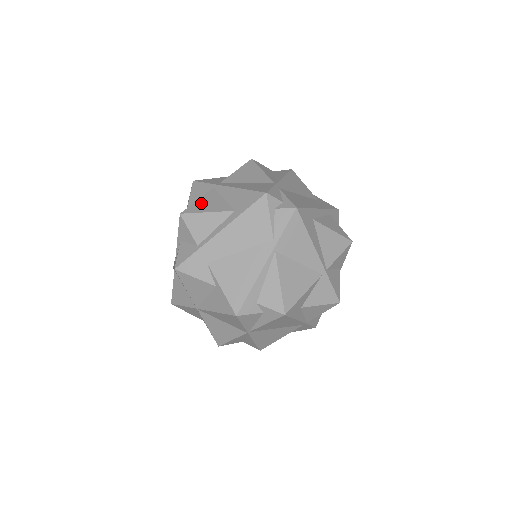
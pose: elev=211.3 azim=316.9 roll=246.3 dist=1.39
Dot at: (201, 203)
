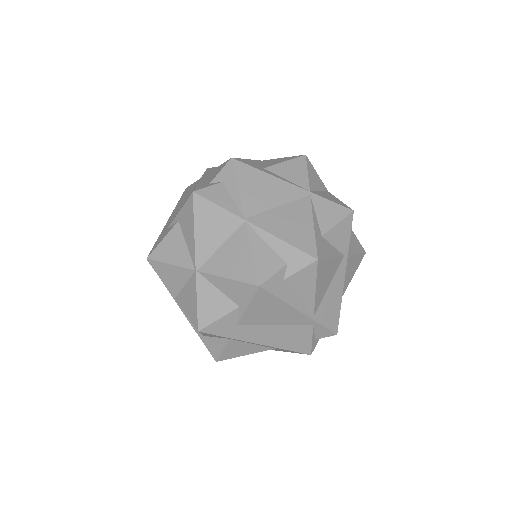
Dot at: occluded
